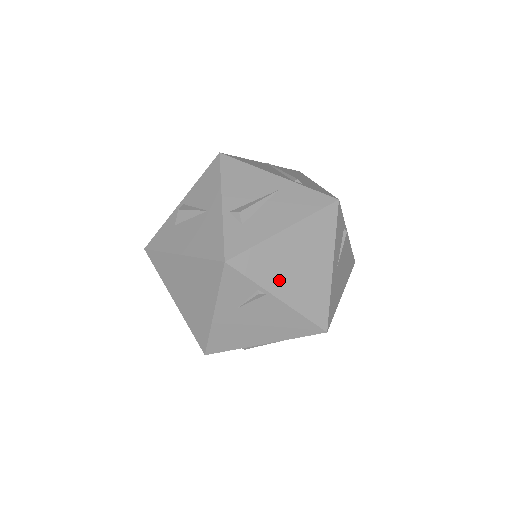
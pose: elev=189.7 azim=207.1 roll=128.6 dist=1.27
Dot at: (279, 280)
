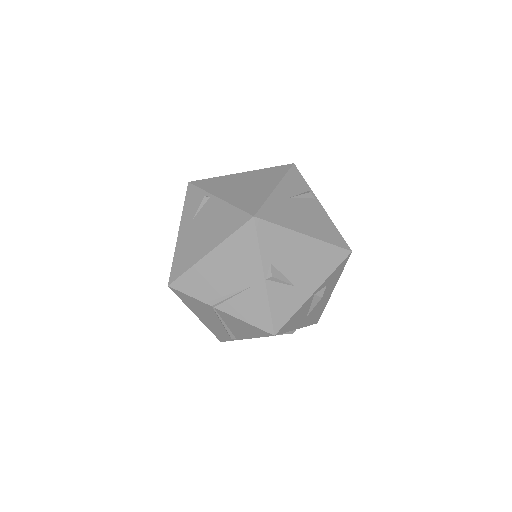
Dot at: (224, 190)
